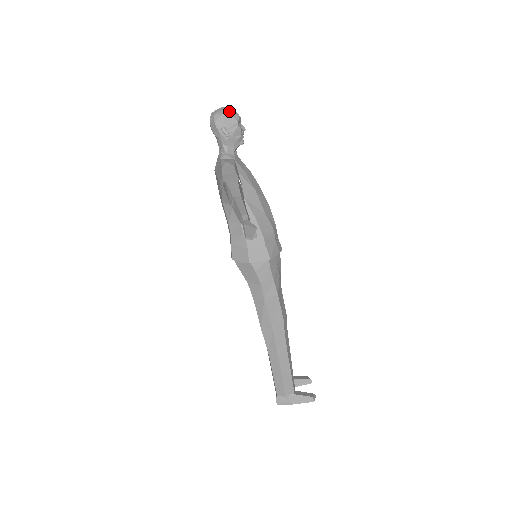
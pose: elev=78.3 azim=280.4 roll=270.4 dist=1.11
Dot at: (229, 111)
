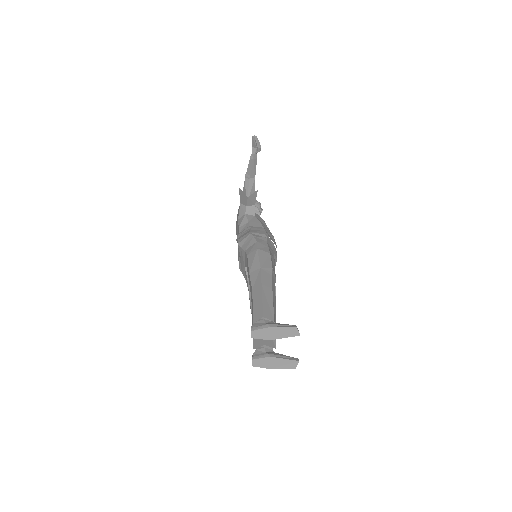
Dot at: occluded
